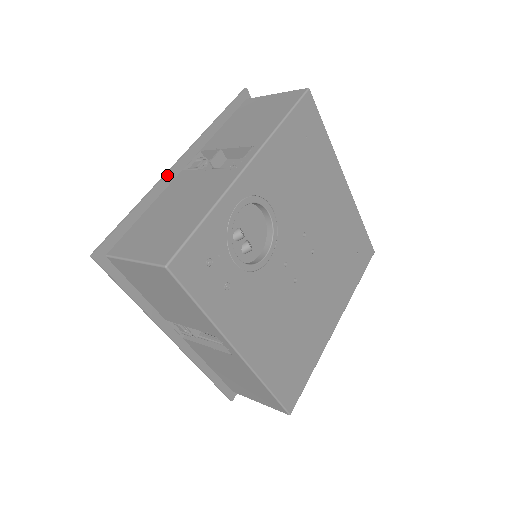
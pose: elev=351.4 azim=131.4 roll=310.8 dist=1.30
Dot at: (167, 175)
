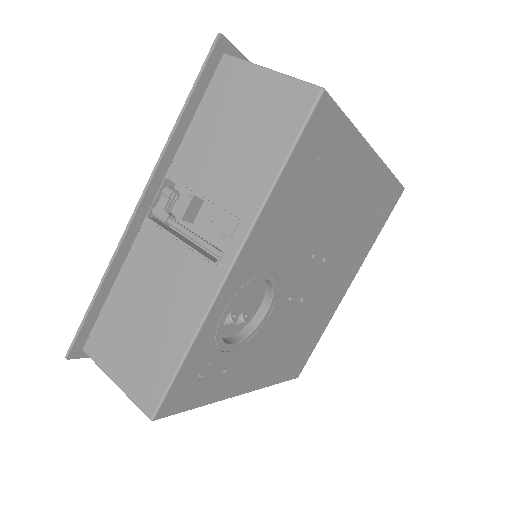
Dot at: (127, 232)
